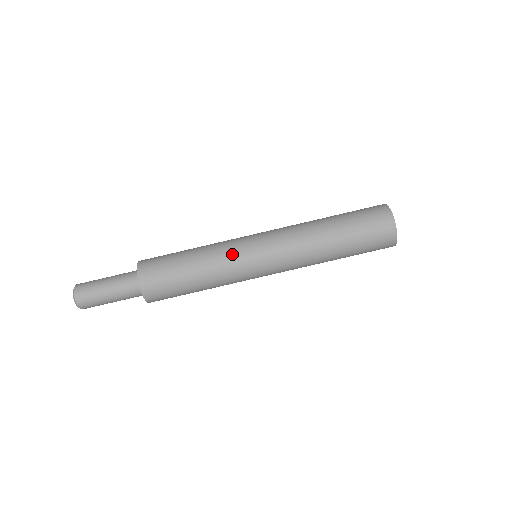
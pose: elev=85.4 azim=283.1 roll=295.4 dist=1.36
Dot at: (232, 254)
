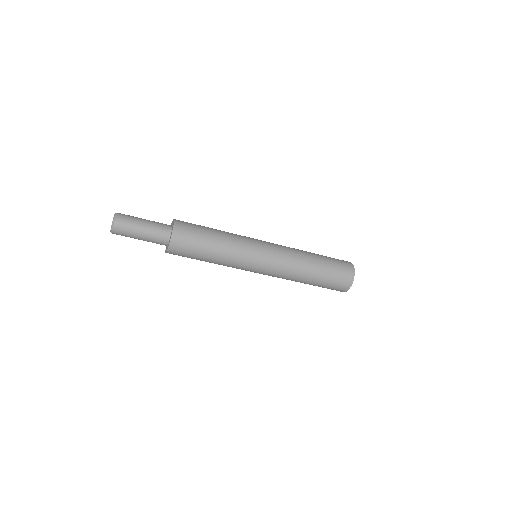
Dot at: (240, 266)
